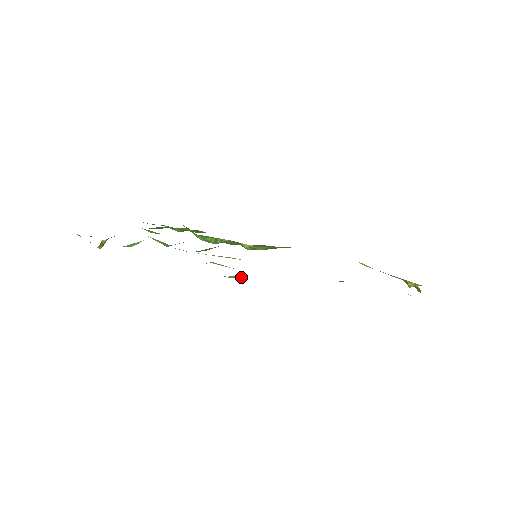
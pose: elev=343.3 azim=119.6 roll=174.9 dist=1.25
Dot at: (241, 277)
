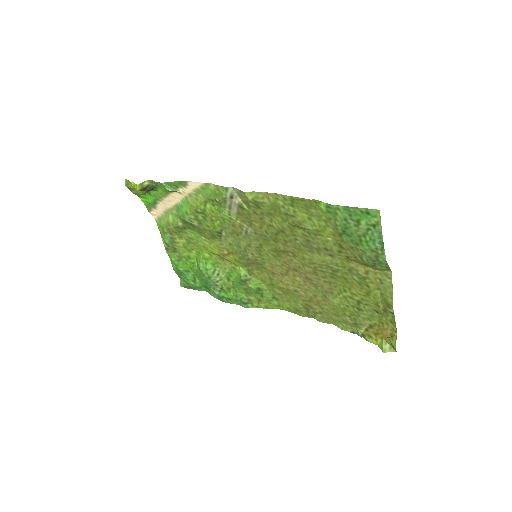
Dot at: (258, 200)
